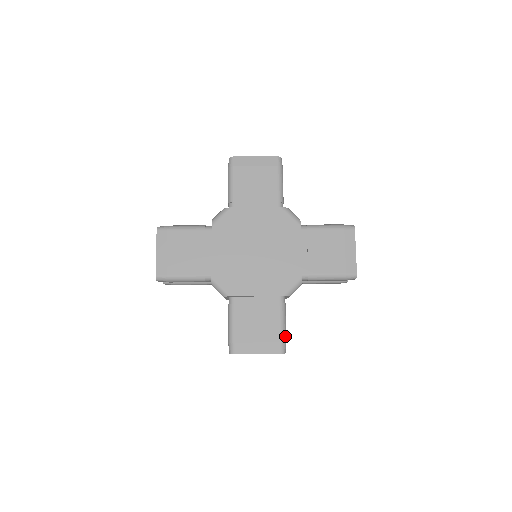
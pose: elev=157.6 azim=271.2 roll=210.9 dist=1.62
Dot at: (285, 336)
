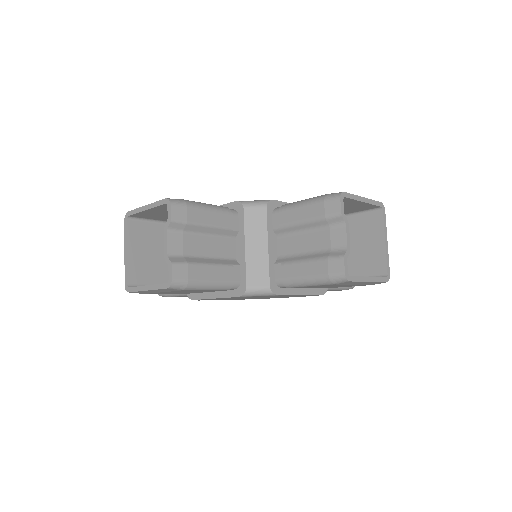
Dot at: (192, 204)
